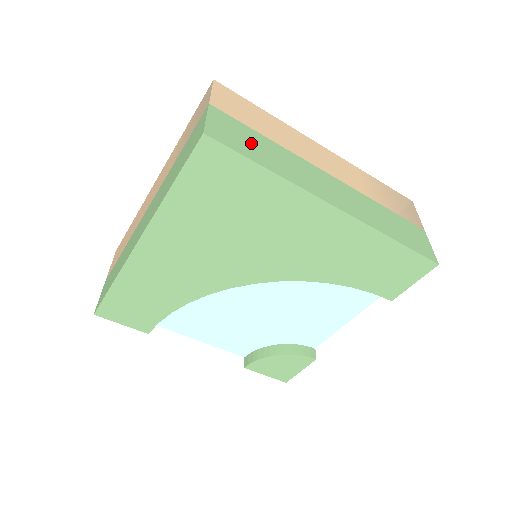
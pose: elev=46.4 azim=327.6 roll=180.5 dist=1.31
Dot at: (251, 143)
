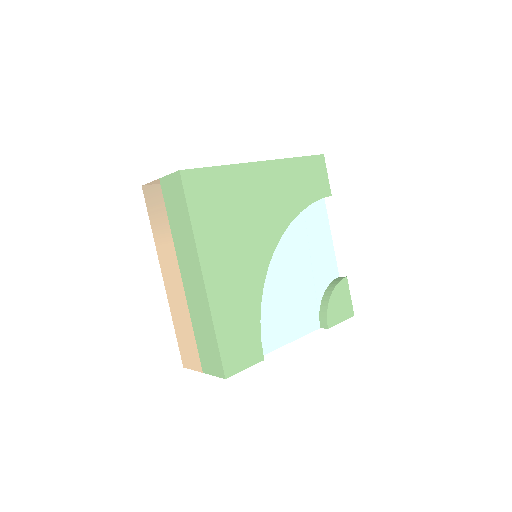
Dot at: occluded
